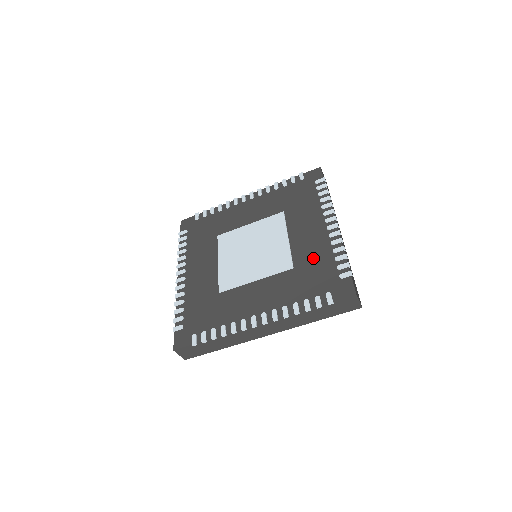
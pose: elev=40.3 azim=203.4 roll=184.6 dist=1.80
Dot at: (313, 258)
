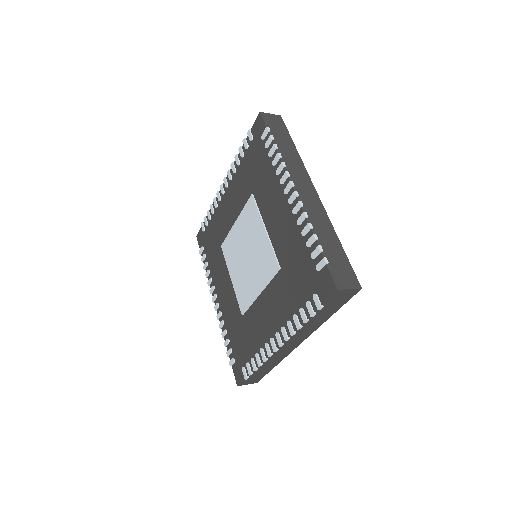
Dot at: (290, 250)
